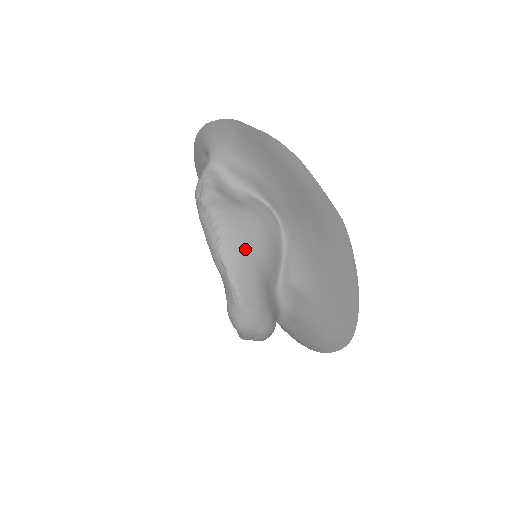
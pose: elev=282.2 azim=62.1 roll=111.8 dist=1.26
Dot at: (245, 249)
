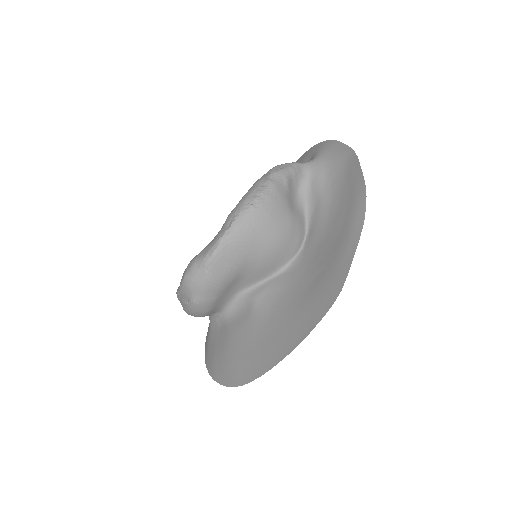
Dot at: (257, 233)
